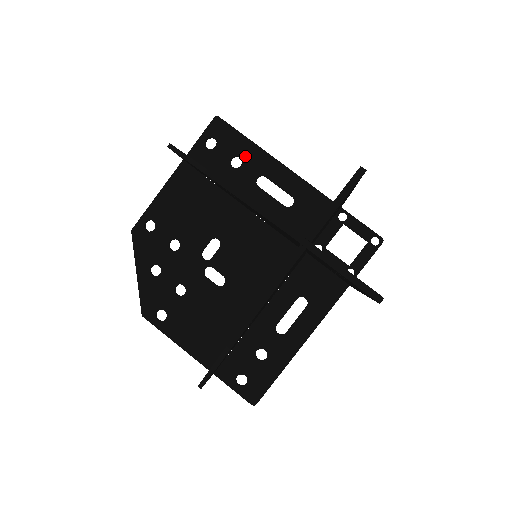
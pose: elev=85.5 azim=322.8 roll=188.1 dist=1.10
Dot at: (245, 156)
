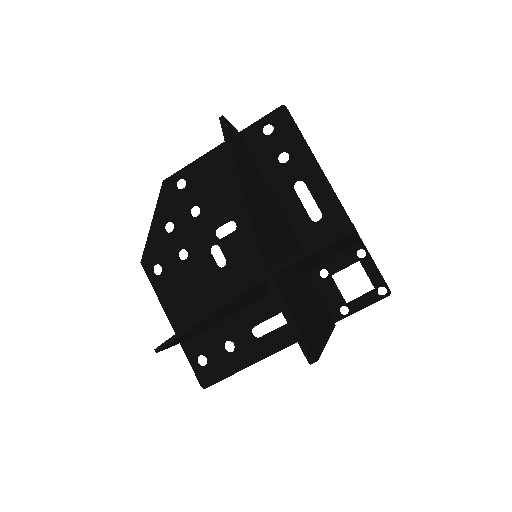
Dot at: (294, 155)
